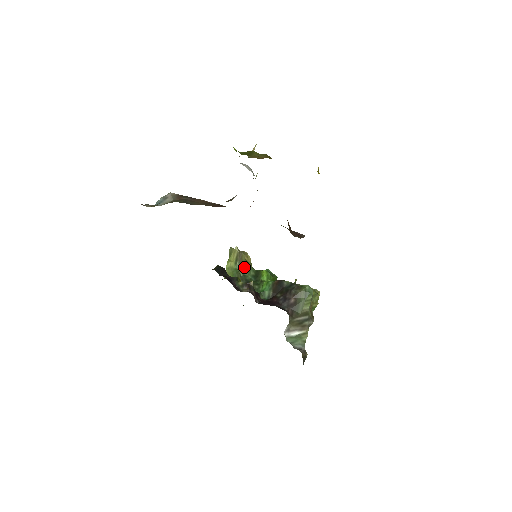
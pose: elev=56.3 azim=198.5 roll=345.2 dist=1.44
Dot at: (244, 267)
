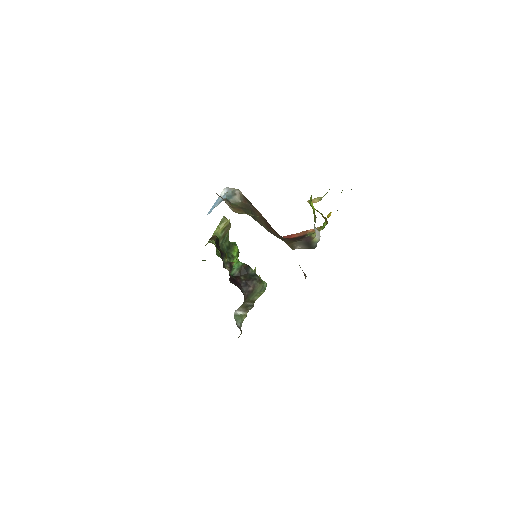
Dot at: (225, 237)
